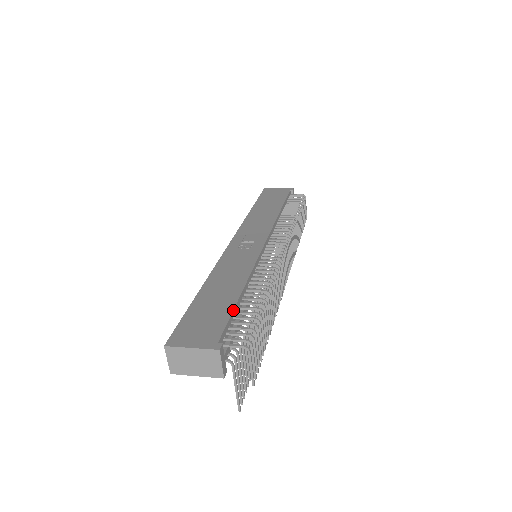
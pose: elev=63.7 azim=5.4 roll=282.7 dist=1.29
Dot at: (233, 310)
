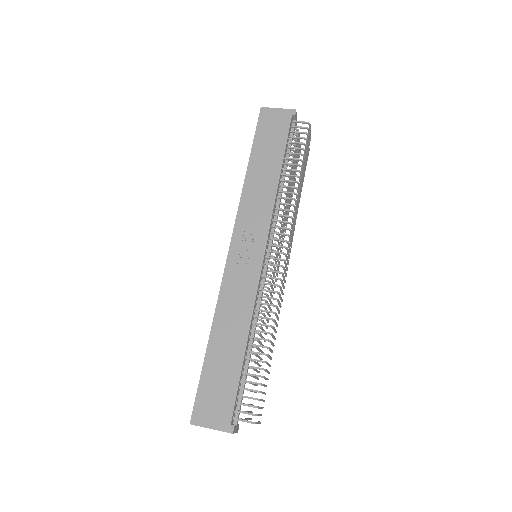
Dot at: (240, 378)
